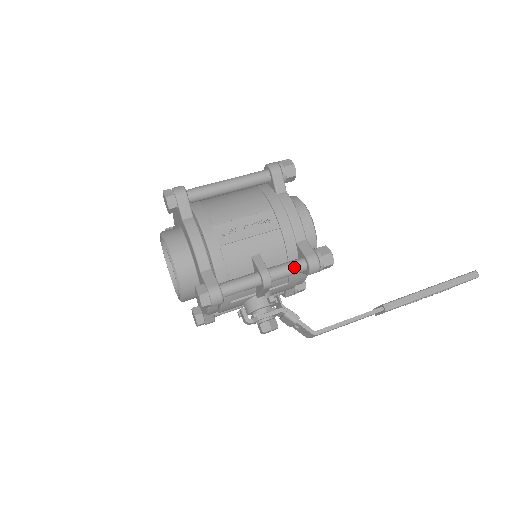
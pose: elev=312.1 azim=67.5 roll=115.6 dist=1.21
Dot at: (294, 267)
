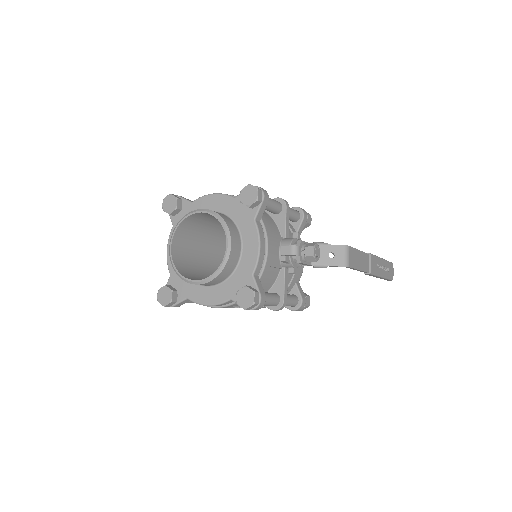
Dot at: (291, 208)
